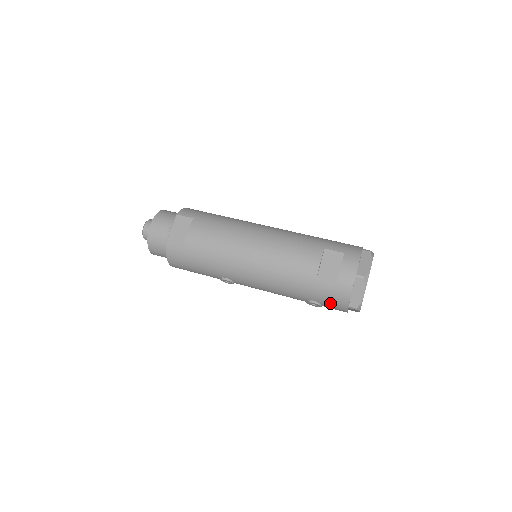
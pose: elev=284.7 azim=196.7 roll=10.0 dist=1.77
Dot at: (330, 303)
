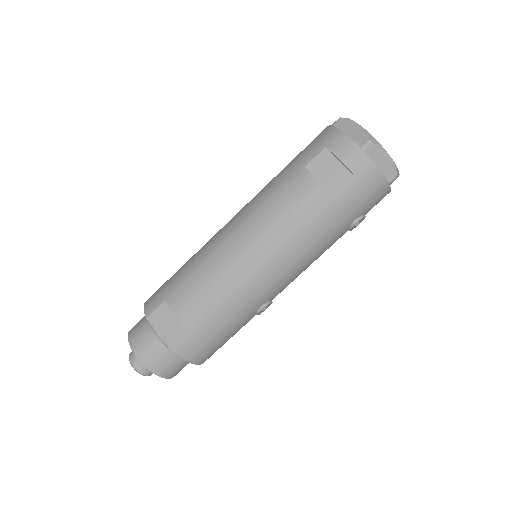
Dot at: (370, 203)
